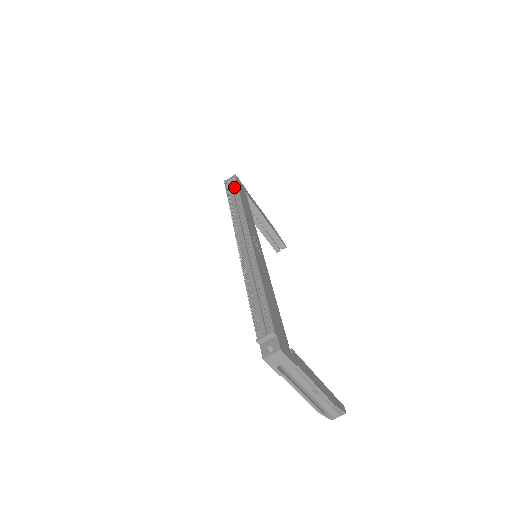
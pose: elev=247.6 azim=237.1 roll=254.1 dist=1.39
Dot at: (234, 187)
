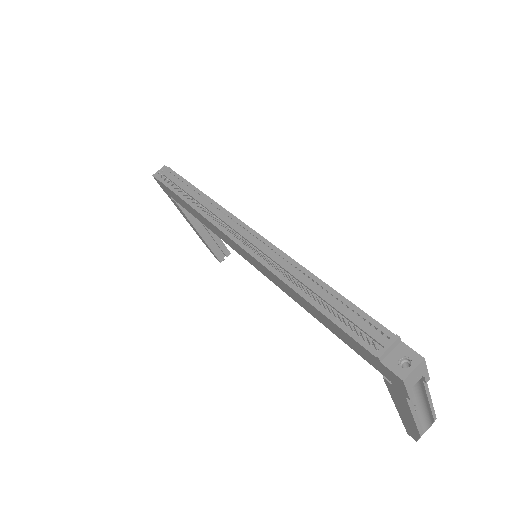
Dot at: (176, 179)
